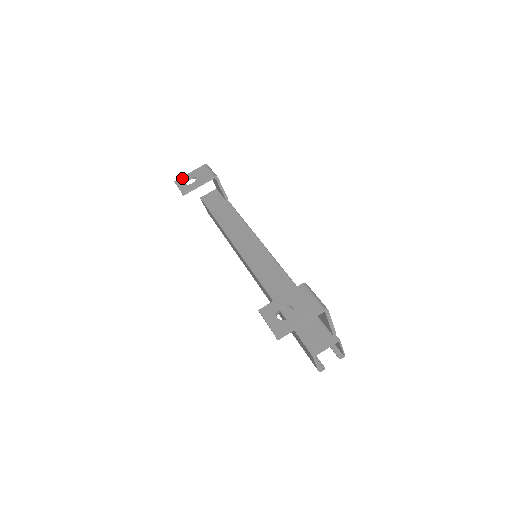
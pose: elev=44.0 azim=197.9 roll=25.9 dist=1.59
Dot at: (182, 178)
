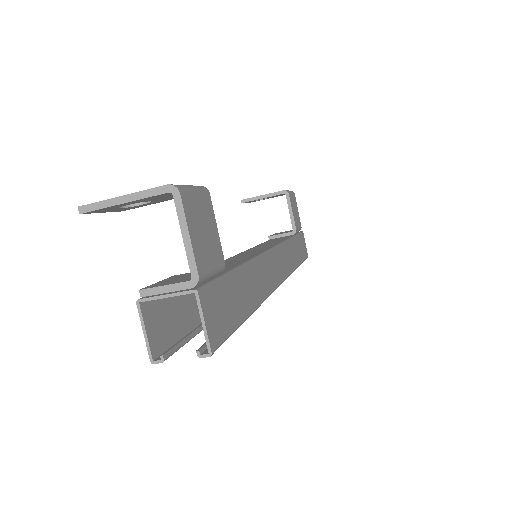
Dot at: occluded
